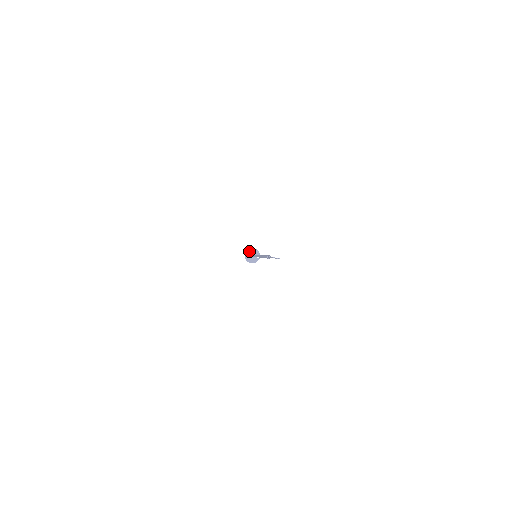
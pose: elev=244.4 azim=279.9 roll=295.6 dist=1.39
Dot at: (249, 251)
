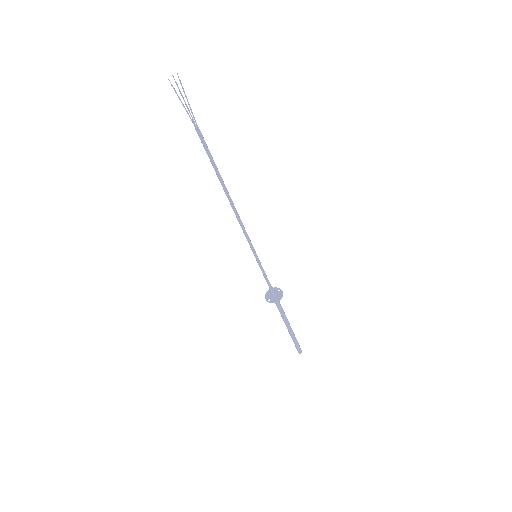
Dot at: (267, 296)
